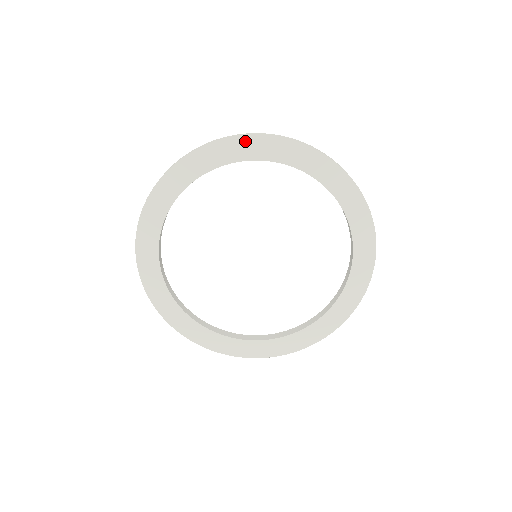
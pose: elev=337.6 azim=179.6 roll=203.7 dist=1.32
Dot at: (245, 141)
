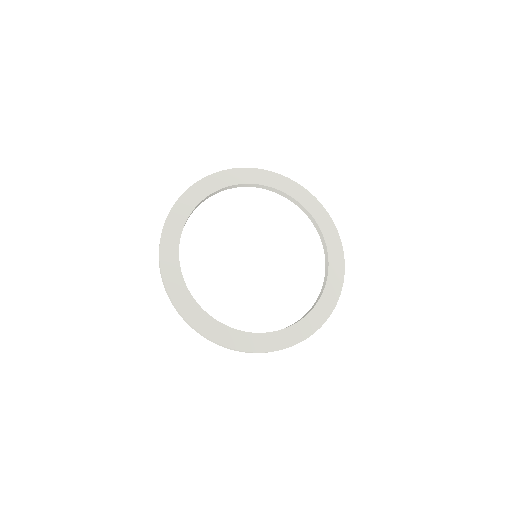
Dot at: (196, 188)
